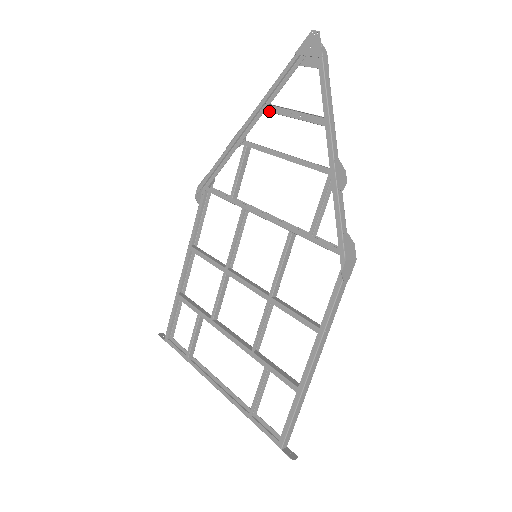
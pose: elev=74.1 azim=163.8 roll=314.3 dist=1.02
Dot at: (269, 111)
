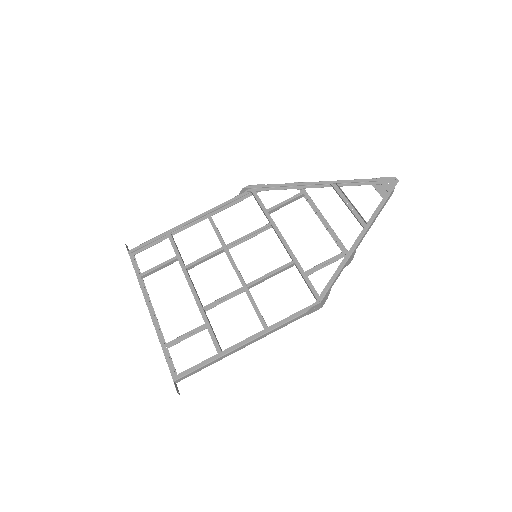
Dot at: (335, 189)
